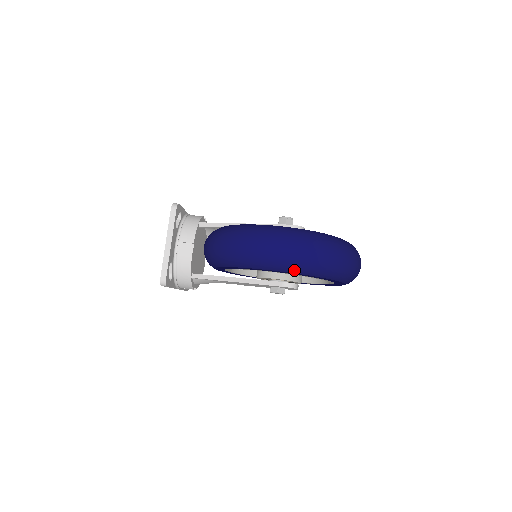
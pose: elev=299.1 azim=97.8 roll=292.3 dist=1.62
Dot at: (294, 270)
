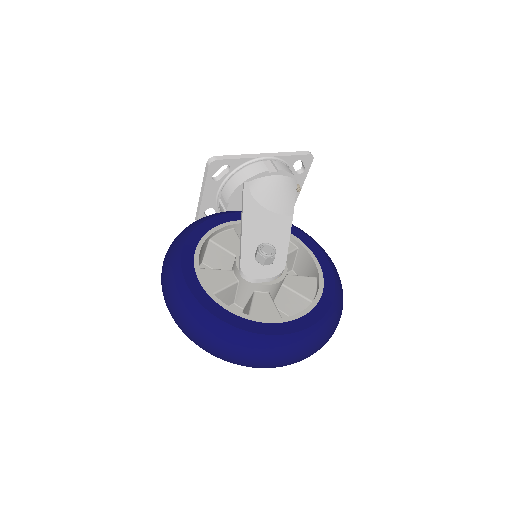
Dot at: occluded
